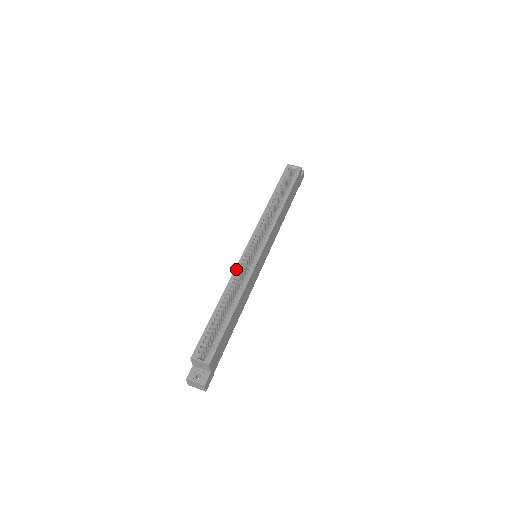
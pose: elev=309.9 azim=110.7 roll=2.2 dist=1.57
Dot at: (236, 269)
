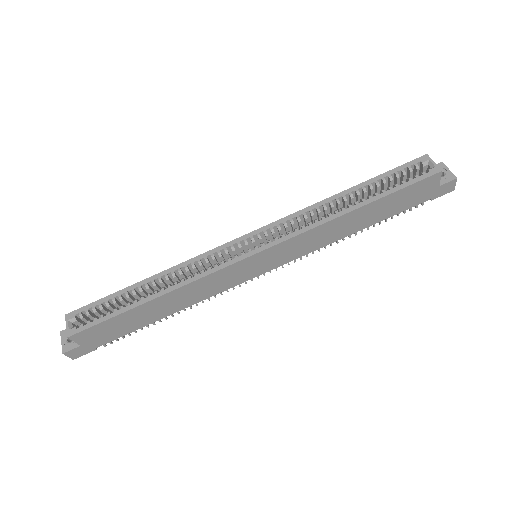
Dot at: (202, 255)
